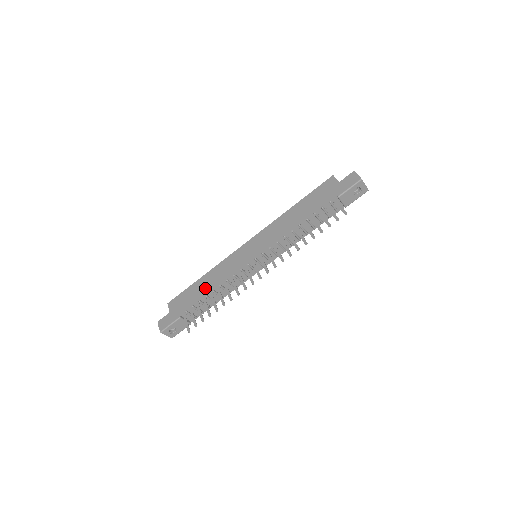
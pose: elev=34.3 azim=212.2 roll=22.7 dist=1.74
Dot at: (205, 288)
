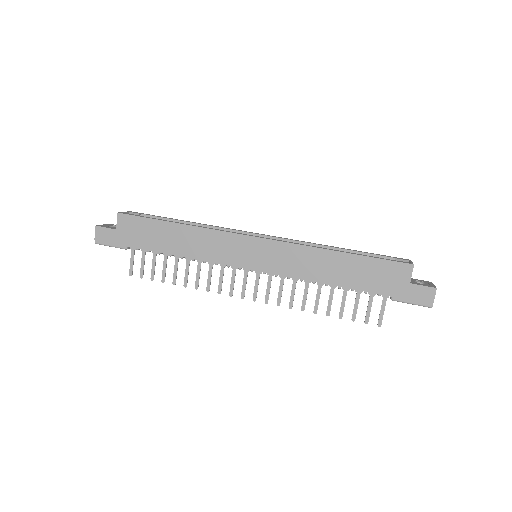
Dot at: (174, 245)
